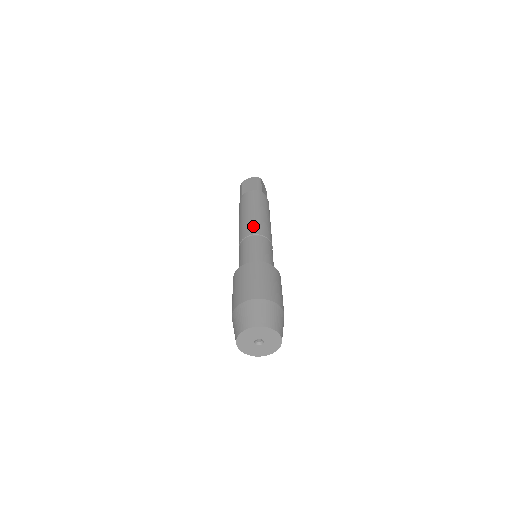
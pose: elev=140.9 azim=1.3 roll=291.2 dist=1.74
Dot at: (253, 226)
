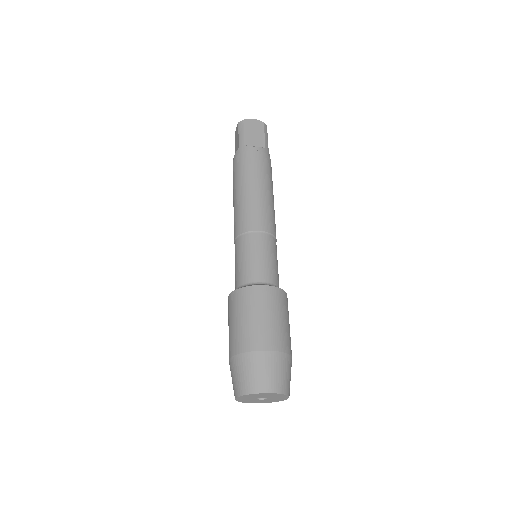
Dot at: (235, 223)
